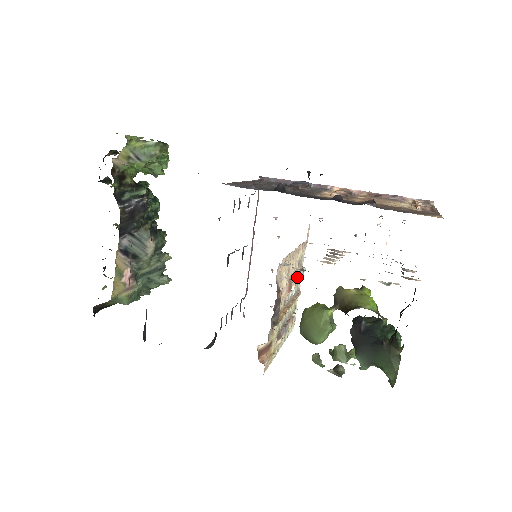
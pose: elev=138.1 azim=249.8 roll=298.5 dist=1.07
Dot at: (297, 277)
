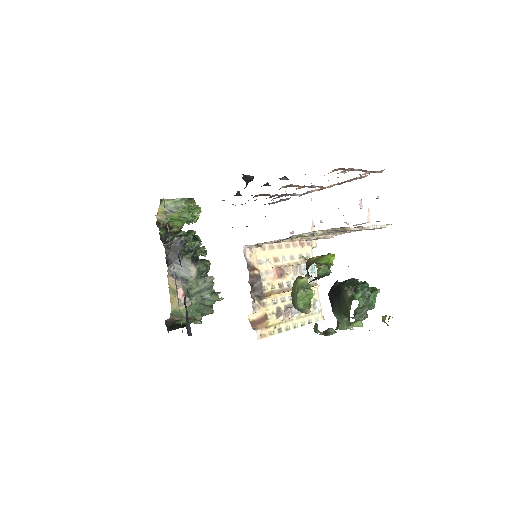
Dot at: (297, 267)
